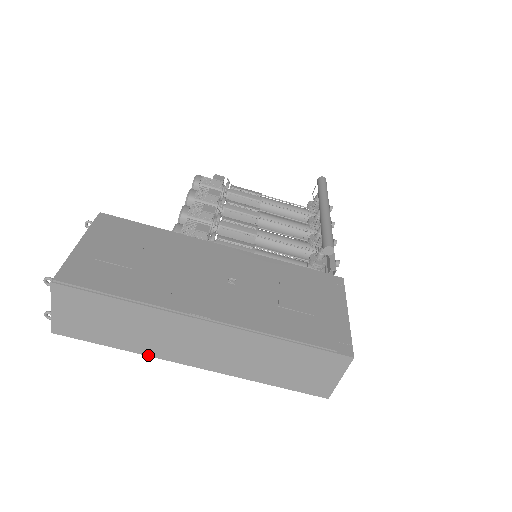
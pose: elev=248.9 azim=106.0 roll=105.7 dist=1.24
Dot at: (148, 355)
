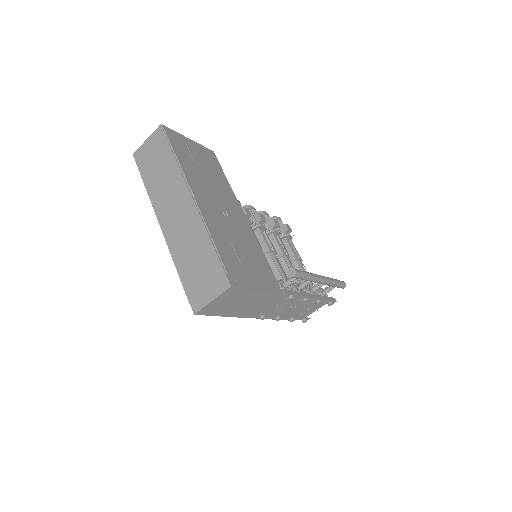
Dot at: (151, 200)
